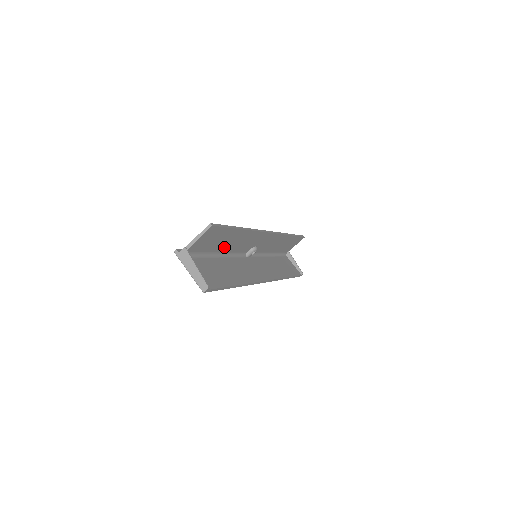
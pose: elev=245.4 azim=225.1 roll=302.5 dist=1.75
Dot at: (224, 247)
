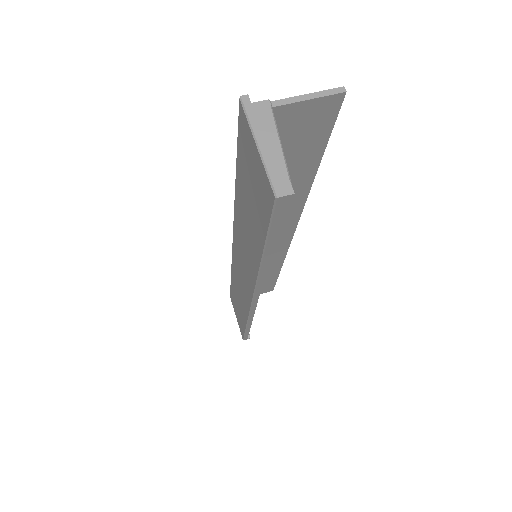
Dot at: occluded
